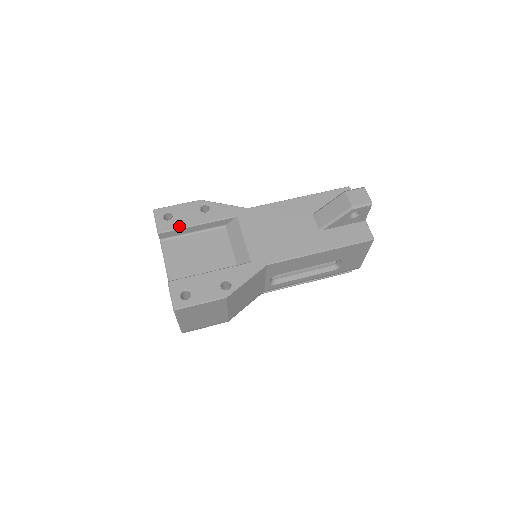
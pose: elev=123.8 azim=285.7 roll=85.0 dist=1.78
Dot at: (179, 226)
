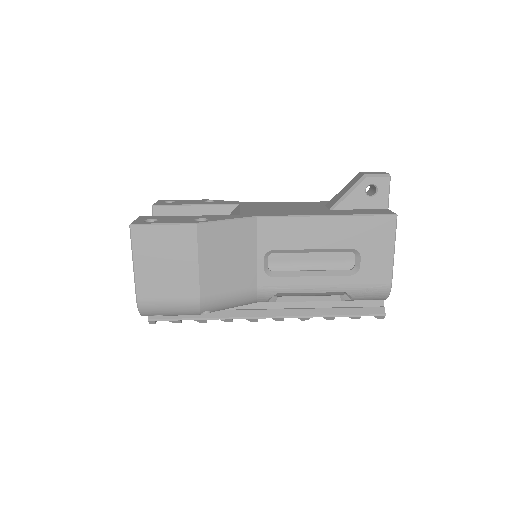
Dot at: (176, 204)
